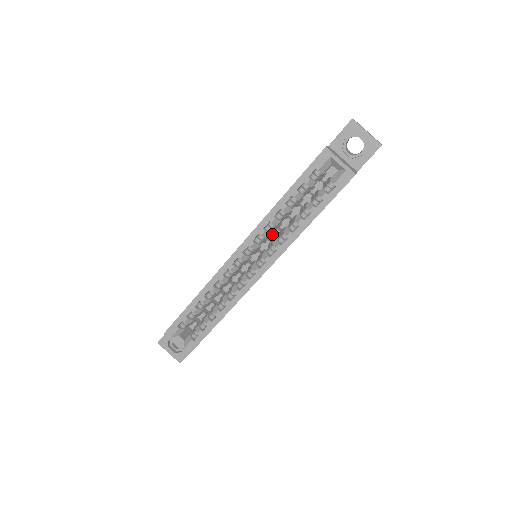
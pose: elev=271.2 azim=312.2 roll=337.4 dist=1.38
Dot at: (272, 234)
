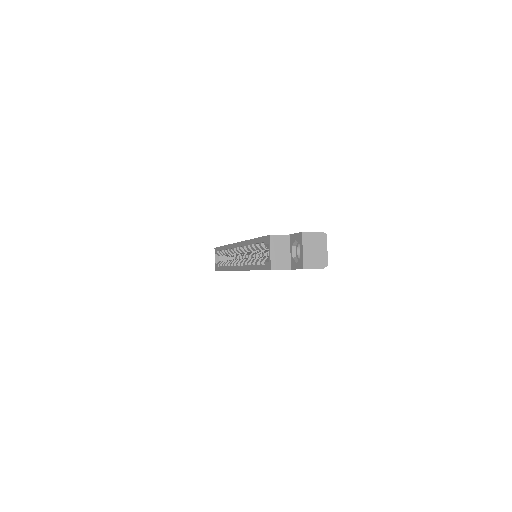
Dot at: occluded
